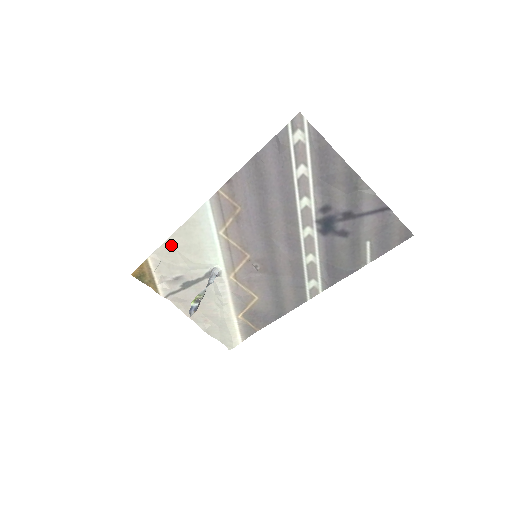
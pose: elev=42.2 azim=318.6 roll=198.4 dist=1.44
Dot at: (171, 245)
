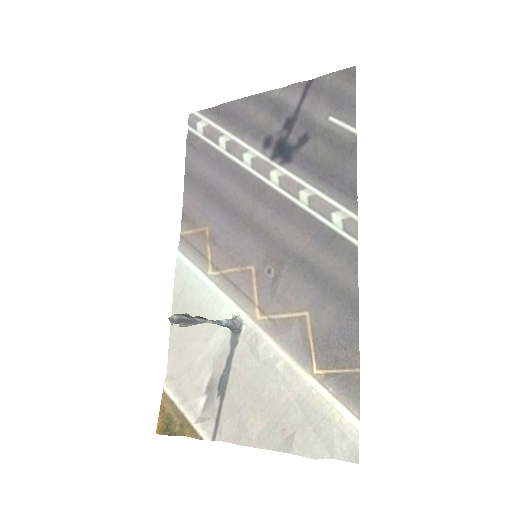
Dot at: (176, 342)
